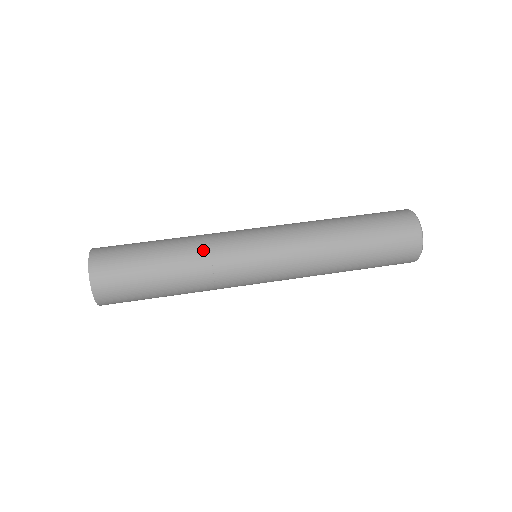
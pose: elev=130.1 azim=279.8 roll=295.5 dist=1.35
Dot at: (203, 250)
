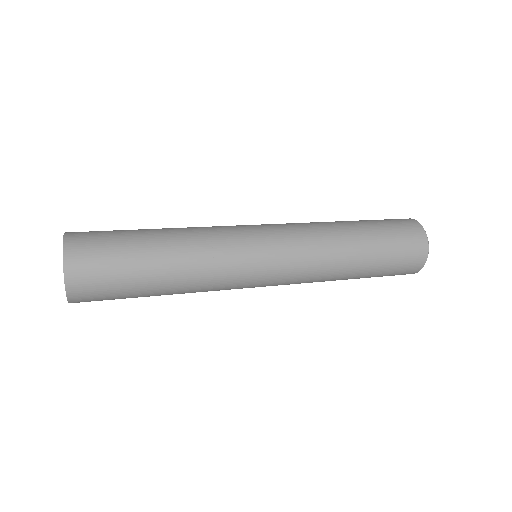
Dot at: (204, 247)
